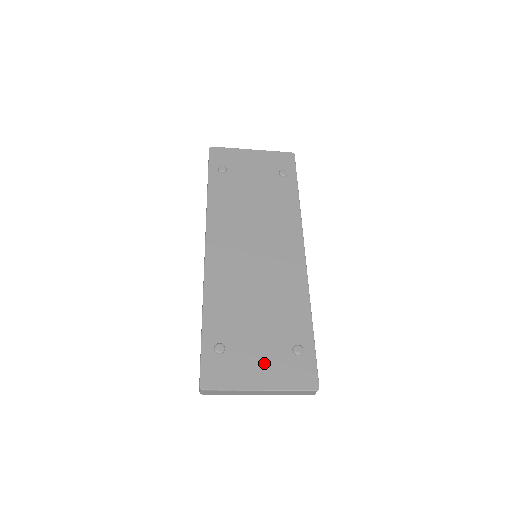
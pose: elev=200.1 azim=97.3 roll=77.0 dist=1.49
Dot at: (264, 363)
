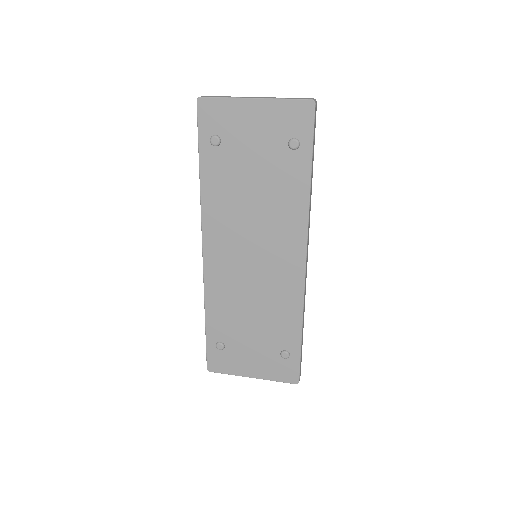
Dot at: (256, 360)
